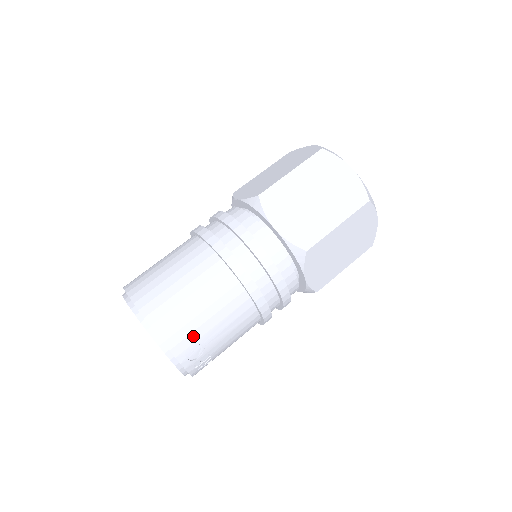
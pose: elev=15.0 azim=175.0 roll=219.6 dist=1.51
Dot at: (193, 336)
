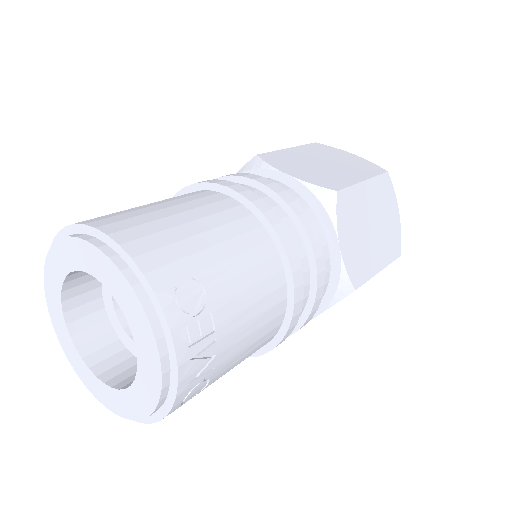
Dot at: (186, 264)
